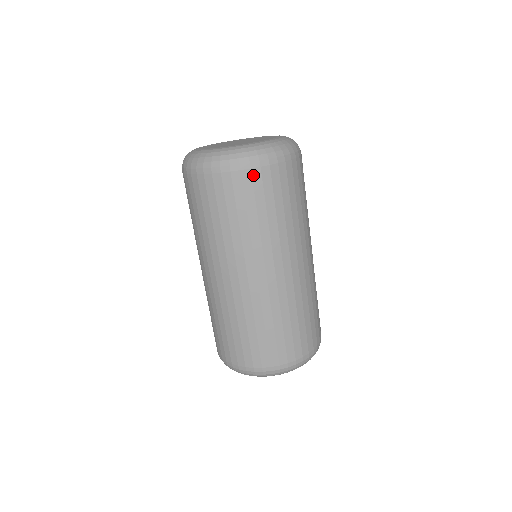
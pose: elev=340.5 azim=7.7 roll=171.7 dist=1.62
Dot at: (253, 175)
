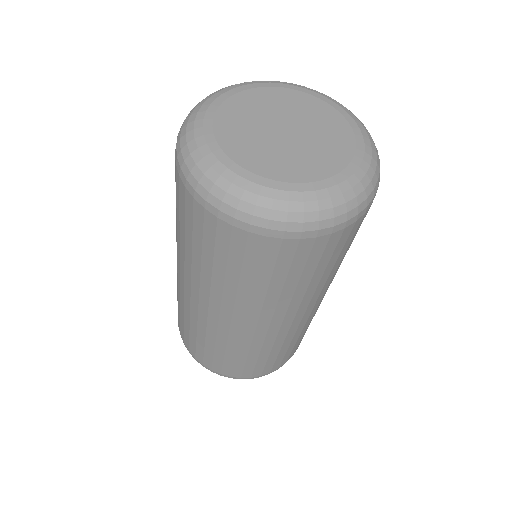
Dot at: (219, 226)
